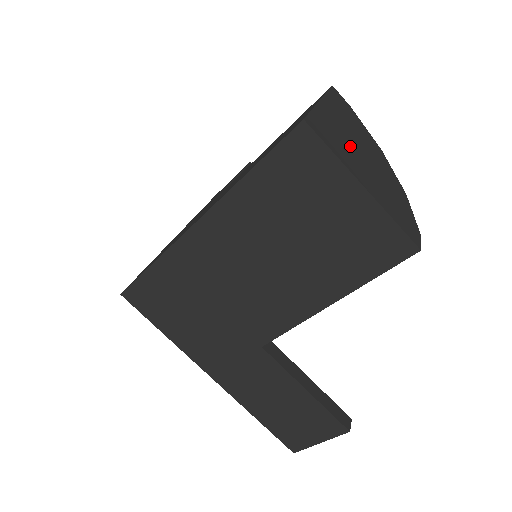
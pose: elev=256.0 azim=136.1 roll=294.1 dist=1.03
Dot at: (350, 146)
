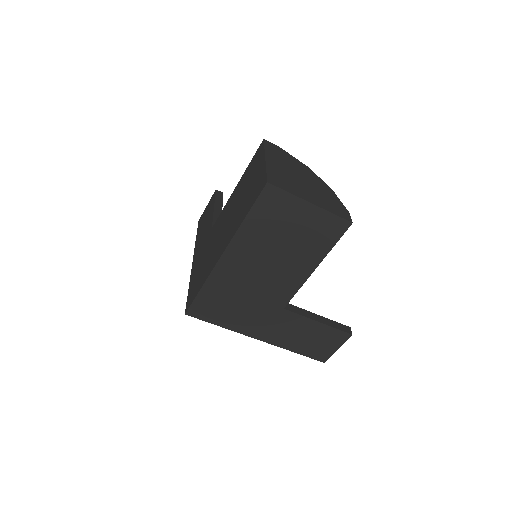
Dot at: (293, 180)
